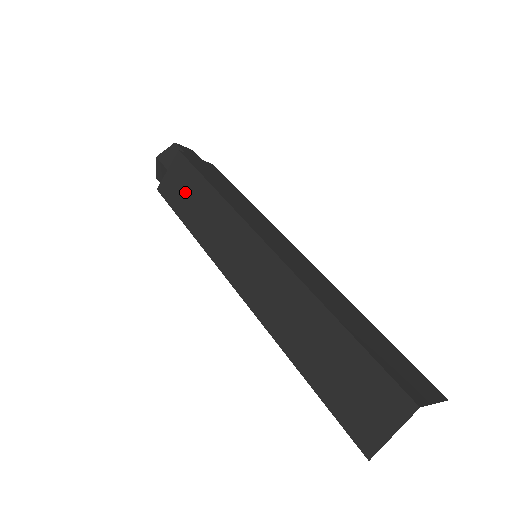
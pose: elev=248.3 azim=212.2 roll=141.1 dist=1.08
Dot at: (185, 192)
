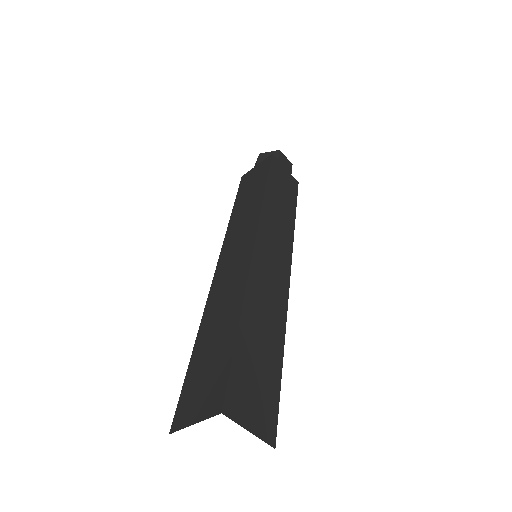
Dot at: (251, 185)
